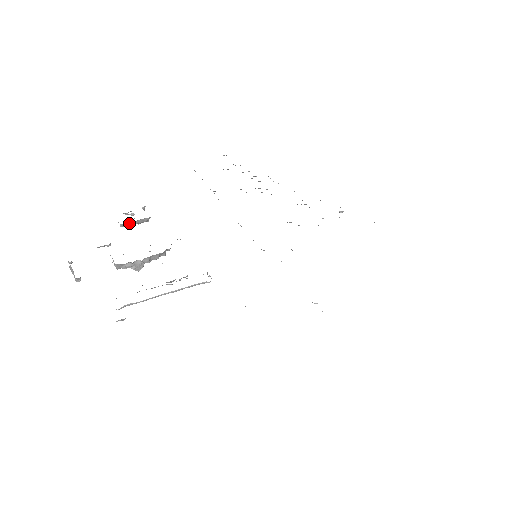
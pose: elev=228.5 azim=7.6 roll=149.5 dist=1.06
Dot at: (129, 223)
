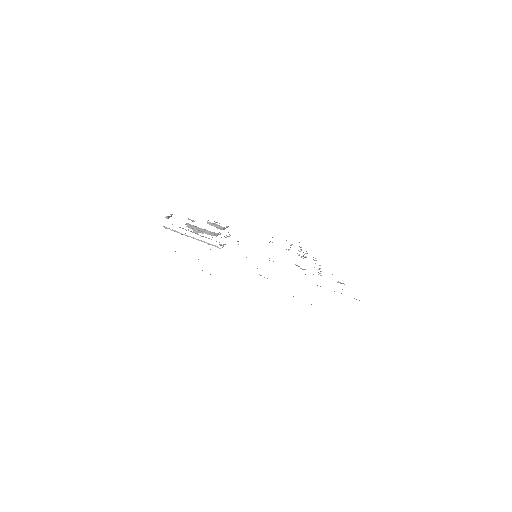
Dot at: (212, 224)
